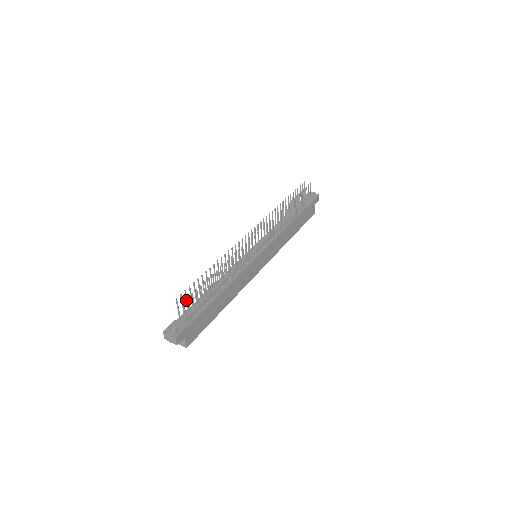
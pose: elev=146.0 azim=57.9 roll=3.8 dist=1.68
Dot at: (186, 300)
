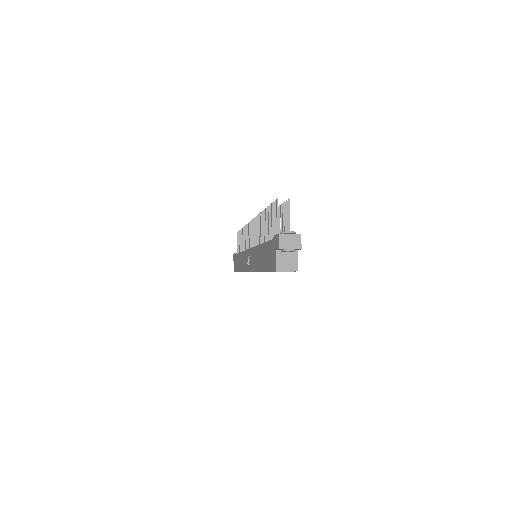
Dot at: (273, 218)
